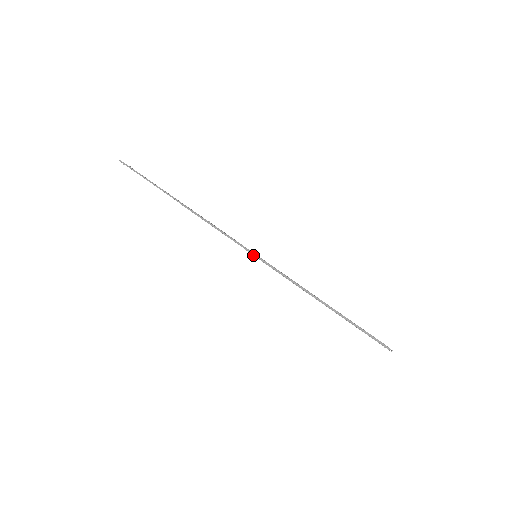
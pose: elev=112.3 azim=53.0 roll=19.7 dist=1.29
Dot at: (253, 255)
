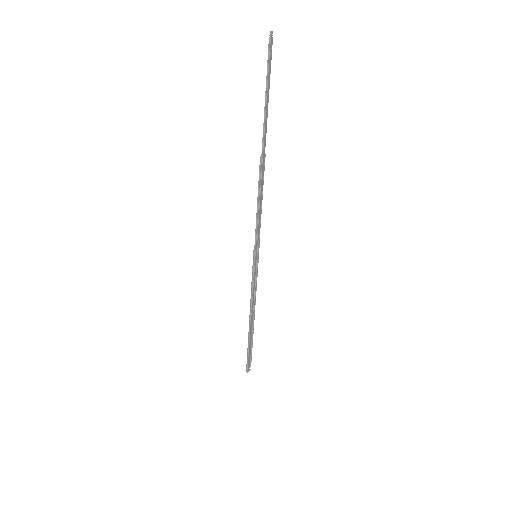
Dot at: (253, 256)
